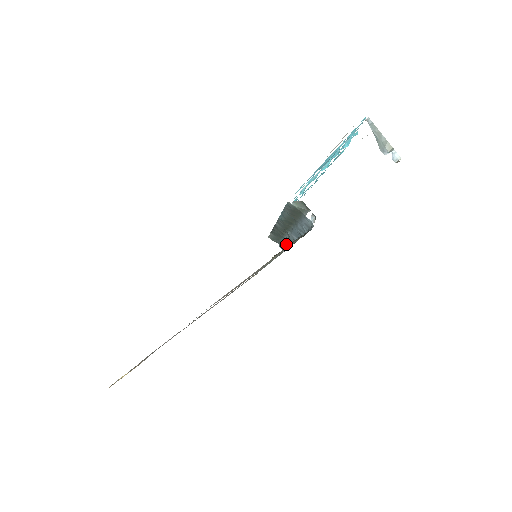
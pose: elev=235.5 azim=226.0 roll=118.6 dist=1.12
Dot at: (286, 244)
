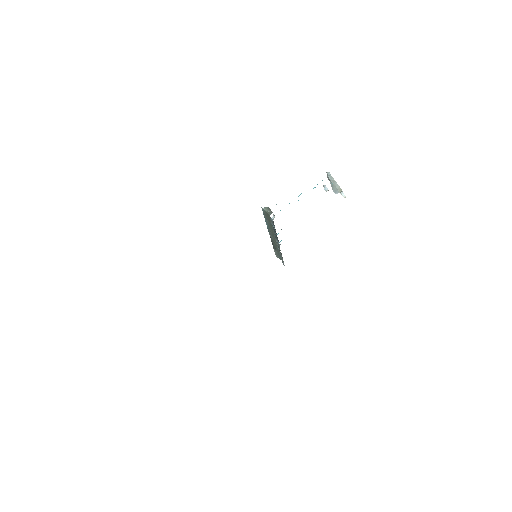
Dot at: (281, 255)
